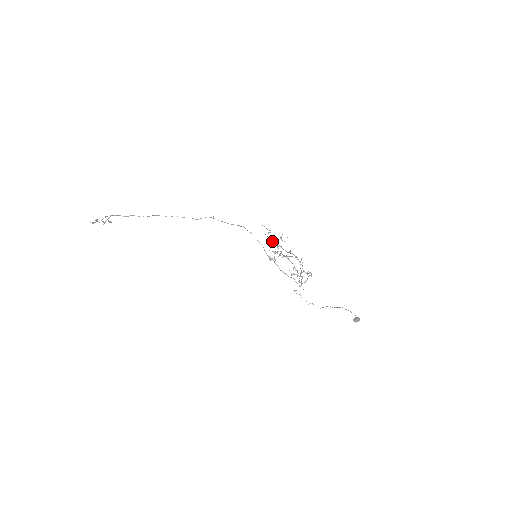
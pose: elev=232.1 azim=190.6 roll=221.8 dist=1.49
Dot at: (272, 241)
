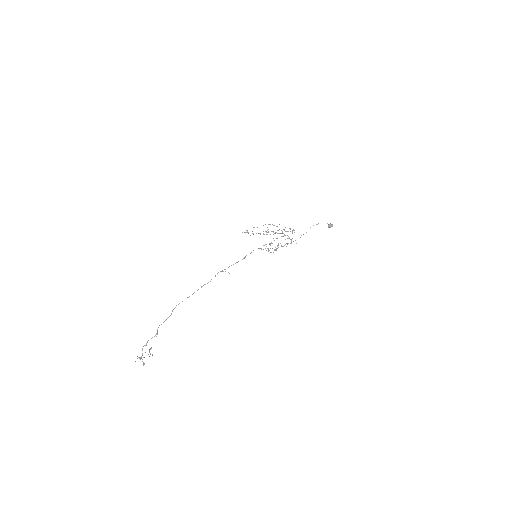
Dot at: (252, 233)
